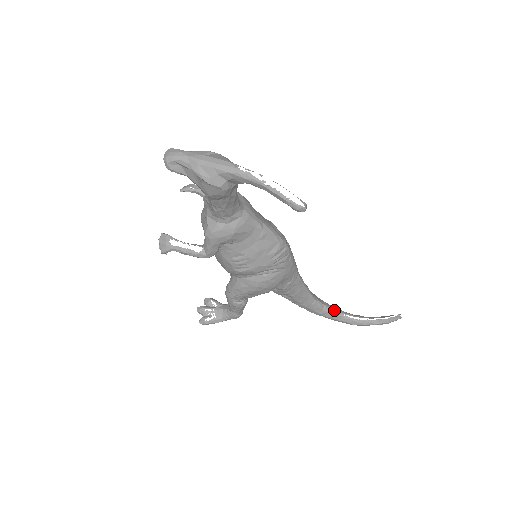
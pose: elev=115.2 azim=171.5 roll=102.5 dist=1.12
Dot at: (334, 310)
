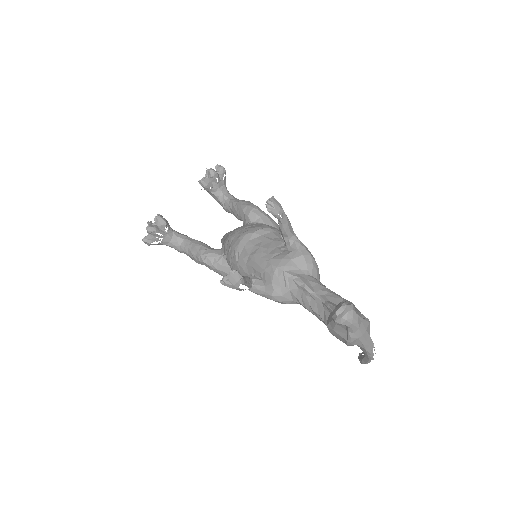
Dot at: occluded
